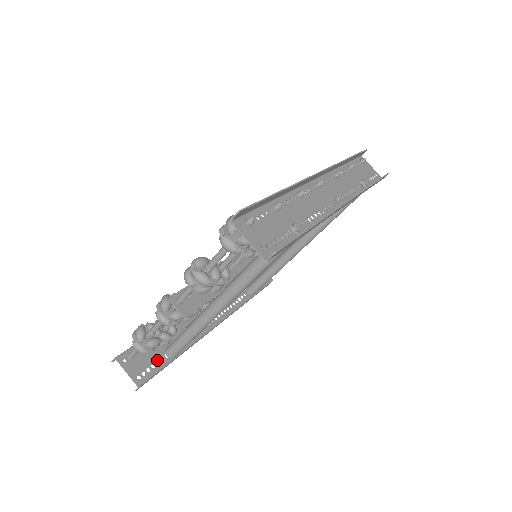
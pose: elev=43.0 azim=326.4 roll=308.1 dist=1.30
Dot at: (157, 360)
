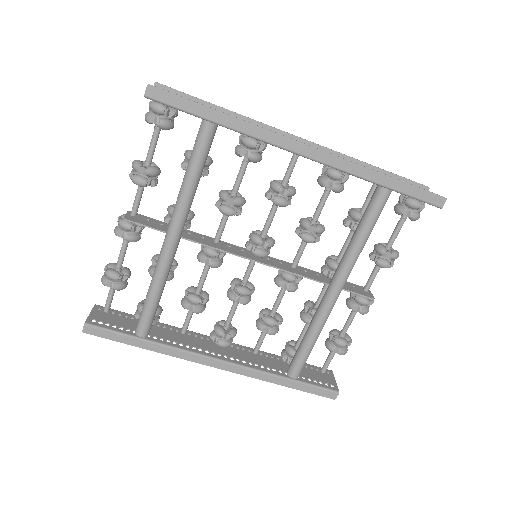
Dot at: (123, 327)
